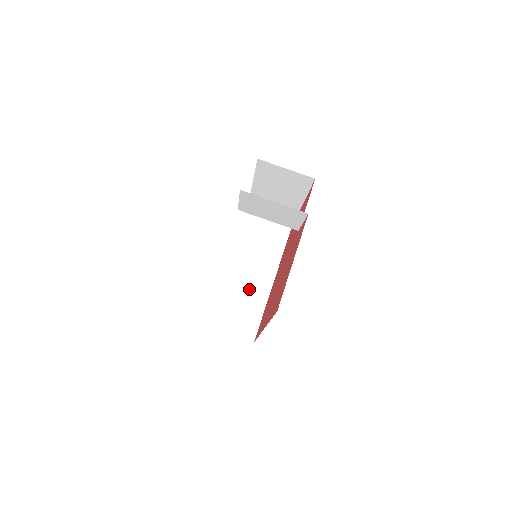
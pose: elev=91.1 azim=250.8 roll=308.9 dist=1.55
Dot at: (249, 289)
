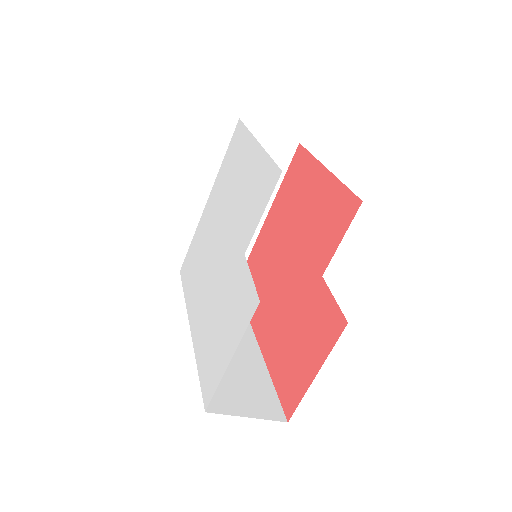
Dot at: occluded
